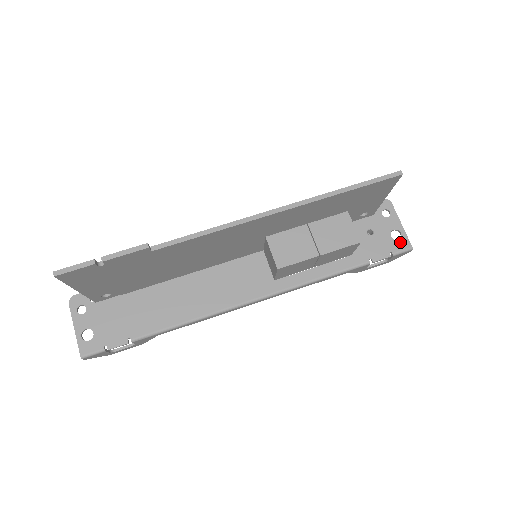
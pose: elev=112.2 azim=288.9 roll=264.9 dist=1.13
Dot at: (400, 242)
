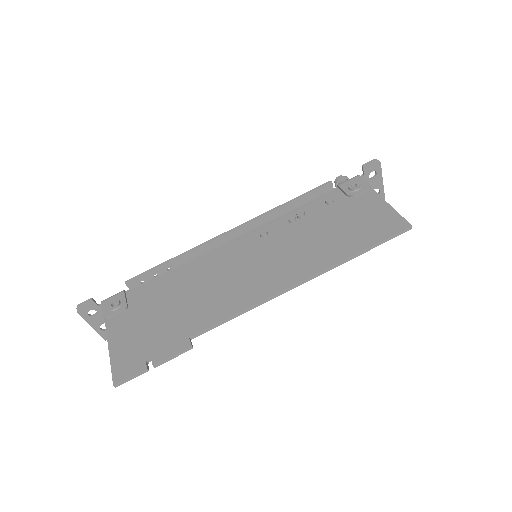
Dot at: occluded
